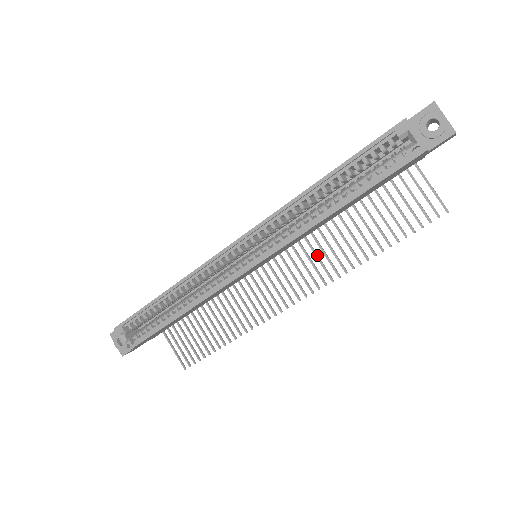
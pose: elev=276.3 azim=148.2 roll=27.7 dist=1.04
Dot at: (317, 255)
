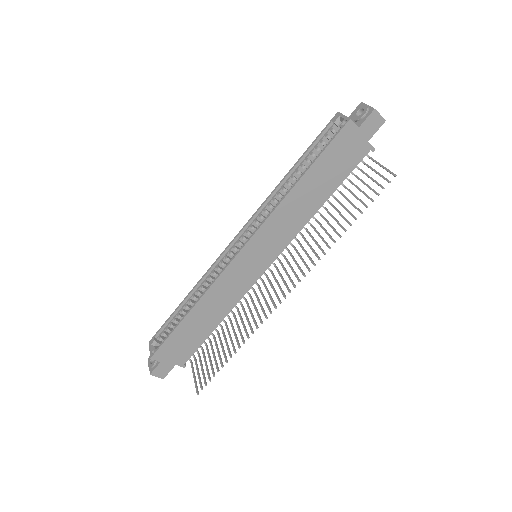
Dot at: (305, 250)
